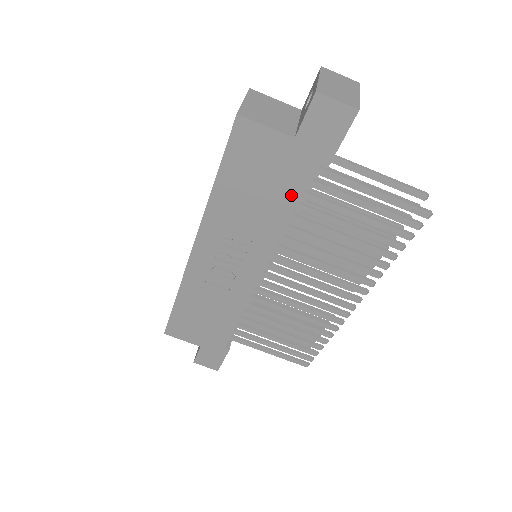
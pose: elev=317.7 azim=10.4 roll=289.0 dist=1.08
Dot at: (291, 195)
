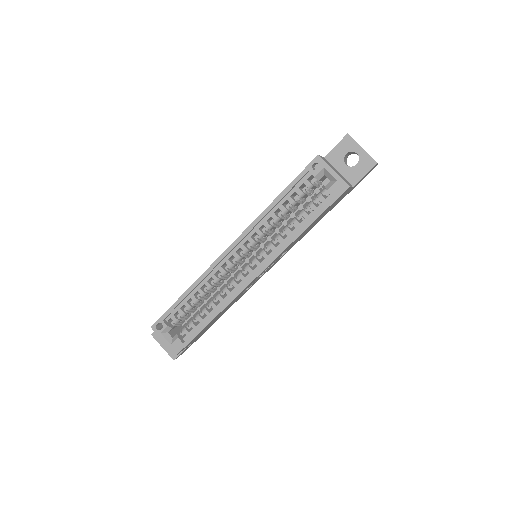
Dot at: occluded
